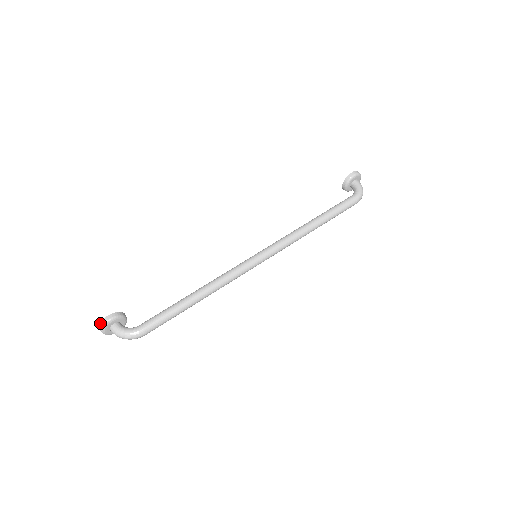
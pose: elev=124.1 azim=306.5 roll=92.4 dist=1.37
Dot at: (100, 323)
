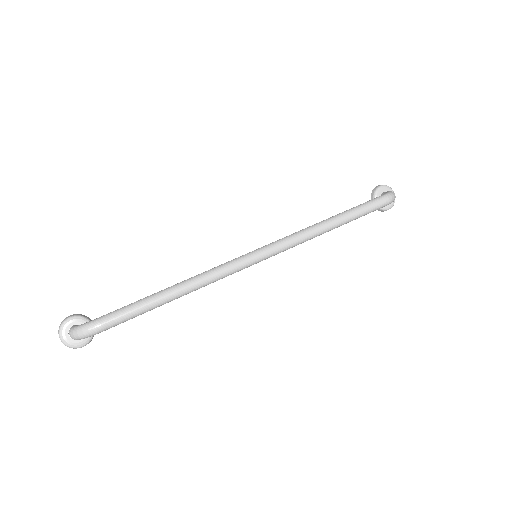
Dot at: (59, 326)
